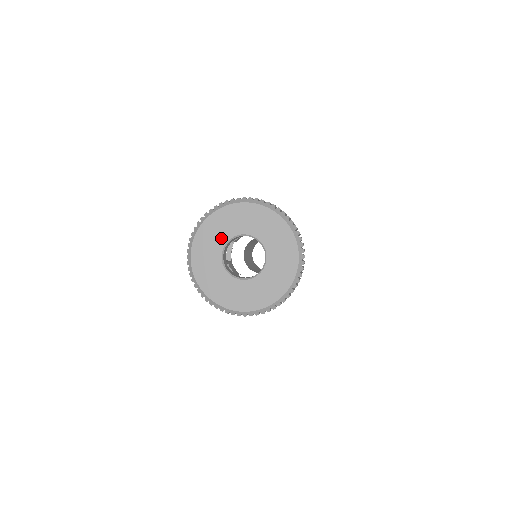
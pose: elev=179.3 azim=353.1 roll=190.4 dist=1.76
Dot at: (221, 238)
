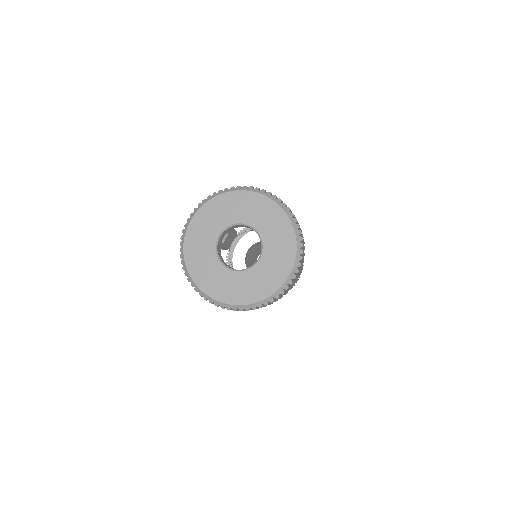
Dot at: (209, 240)
